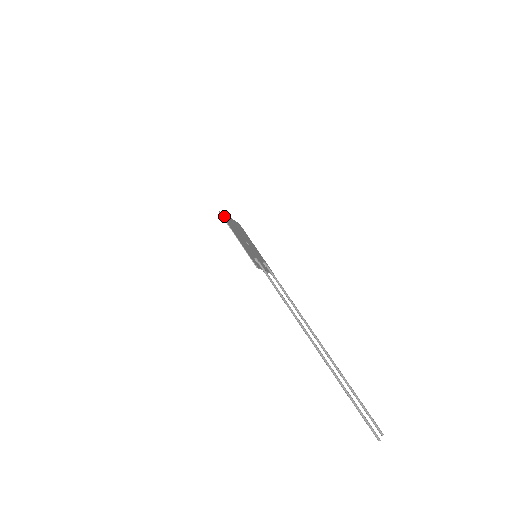
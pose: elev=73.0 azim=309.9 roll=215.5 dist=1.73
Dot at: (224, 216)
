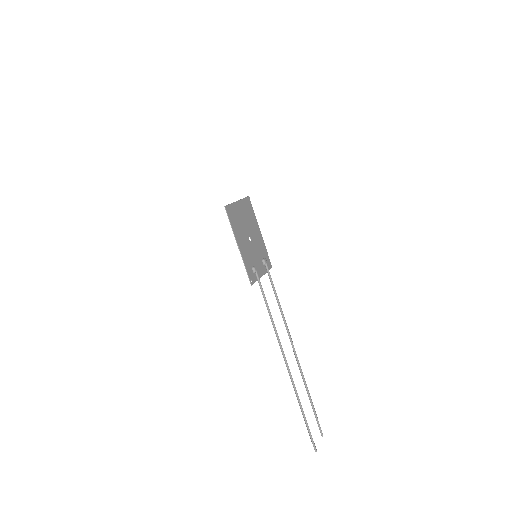
Dot at: (230, 211)
